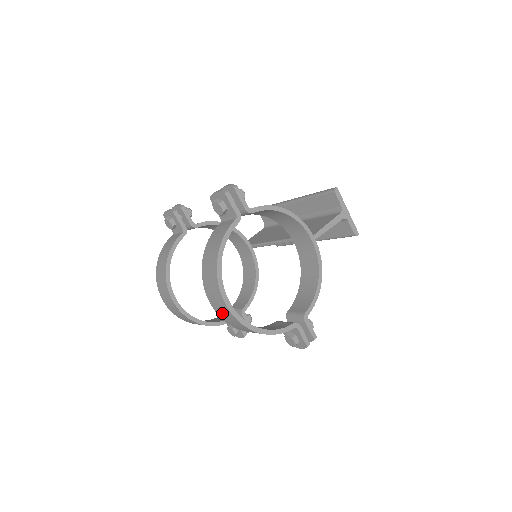
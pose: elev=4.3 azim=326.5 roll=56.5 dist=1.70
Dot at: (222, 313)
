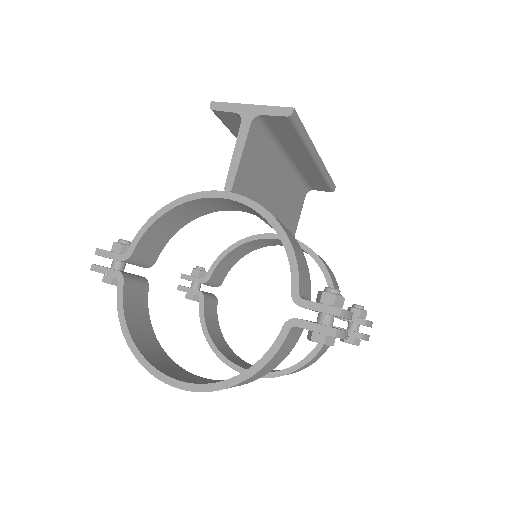
Dot at: occluded
